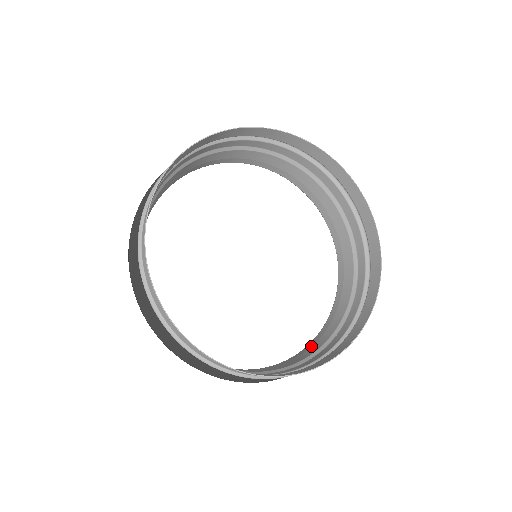
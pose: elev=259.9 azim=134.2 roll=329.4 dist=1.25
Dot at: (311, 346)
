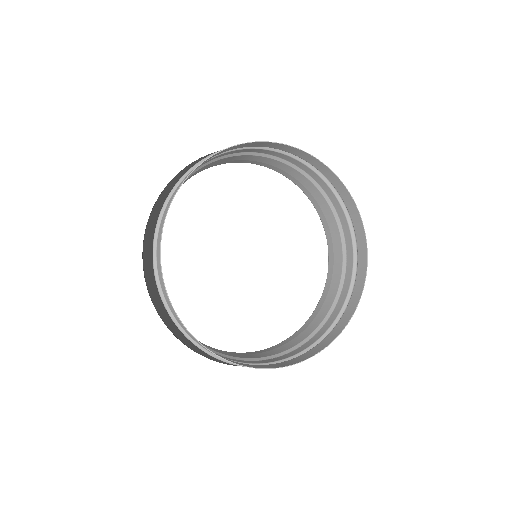
Dot at: (282, 345)
